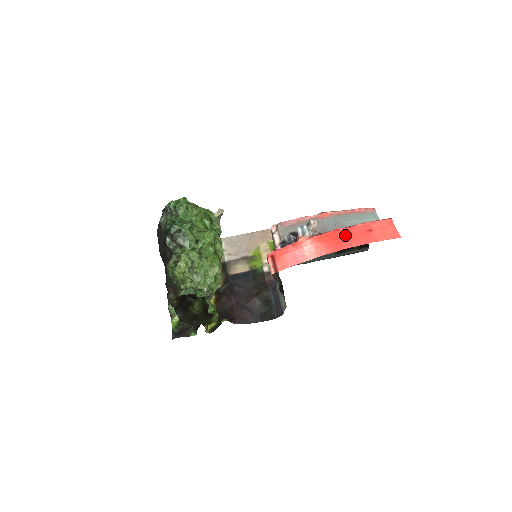
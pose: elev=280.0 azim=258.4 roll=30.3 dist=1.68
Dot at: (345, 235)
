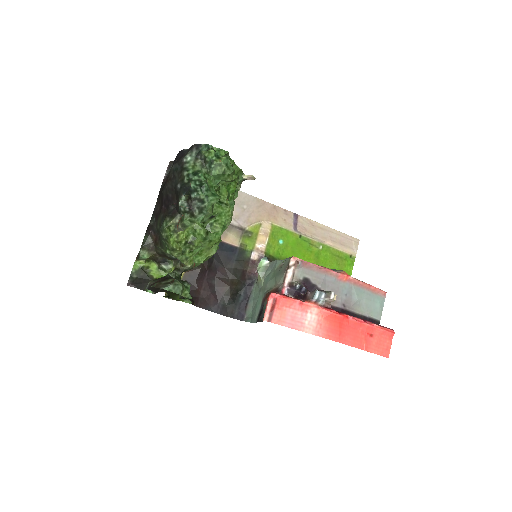
Dot at: (349, 327)
